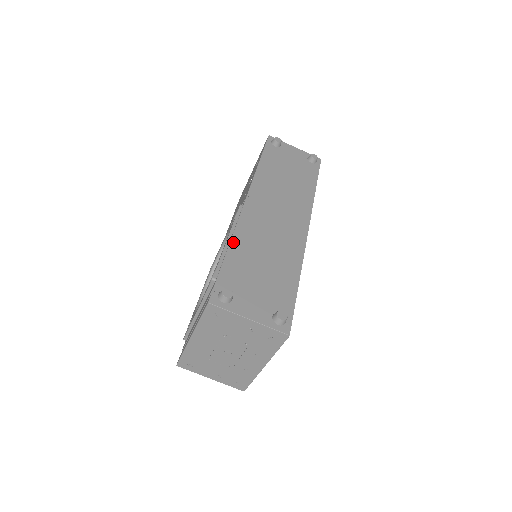
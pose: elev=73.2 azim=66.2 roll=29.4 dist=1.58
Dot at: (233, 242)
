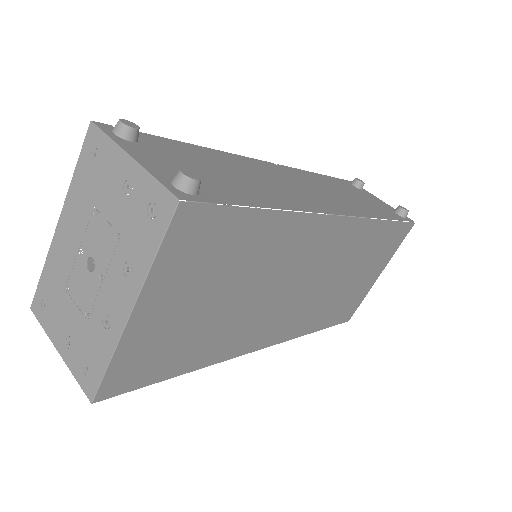
Dot at: (207, 149)
